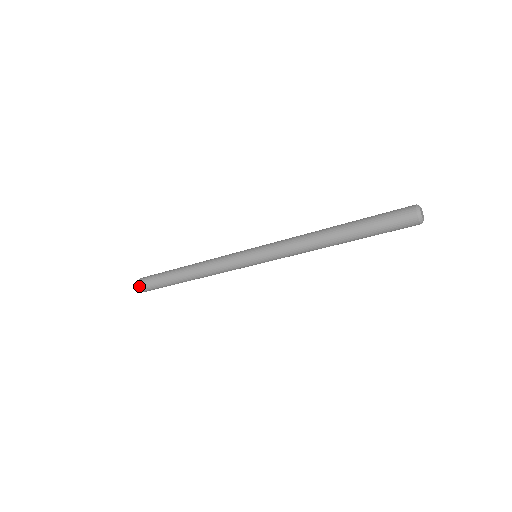
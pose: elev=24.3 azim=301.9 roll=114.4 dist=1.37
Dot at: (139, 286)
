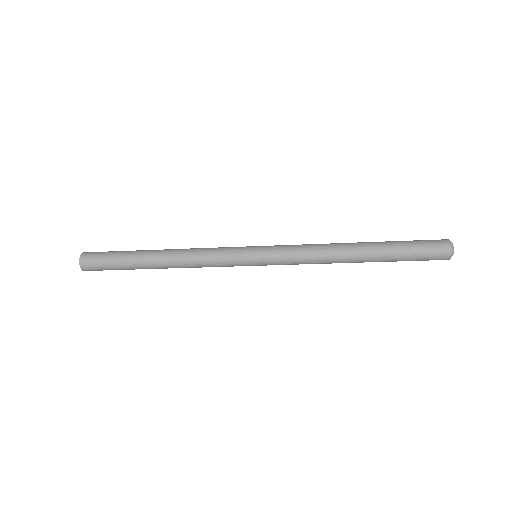
Dot at: (83, 255)
